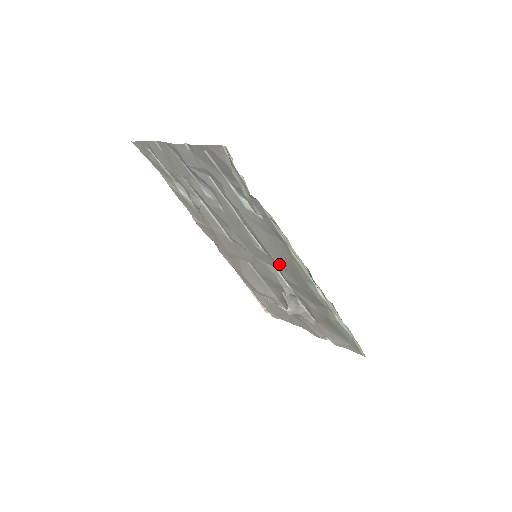
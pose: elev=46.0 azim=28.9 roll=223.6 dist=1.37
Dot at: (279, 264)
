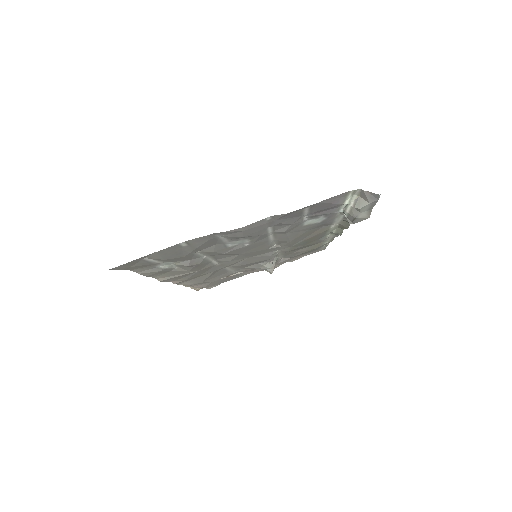
Dot at: (294, 245)
